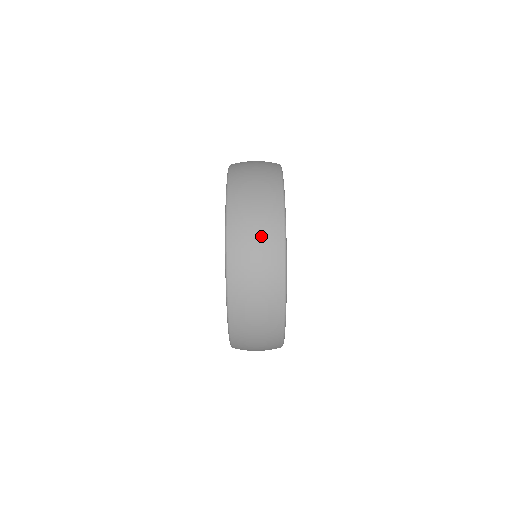
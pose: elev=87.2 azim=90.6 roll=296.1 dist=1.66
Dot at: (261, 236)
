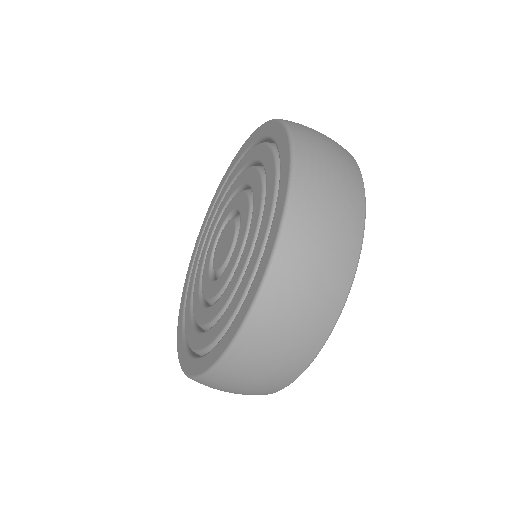
Dot at: occluded
